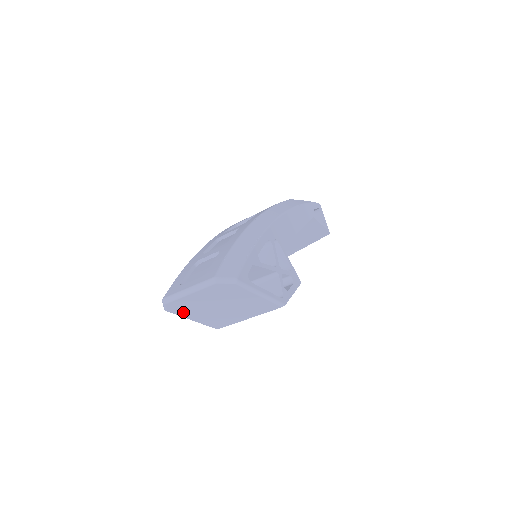
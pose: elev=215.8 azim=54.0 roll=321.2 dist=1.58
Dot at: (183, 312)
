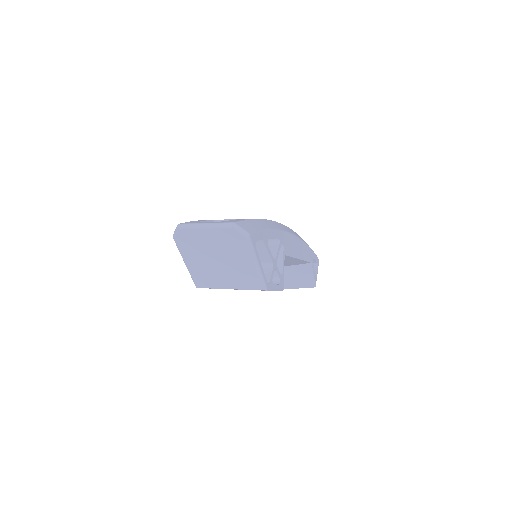
Dot at: (185, 248)
